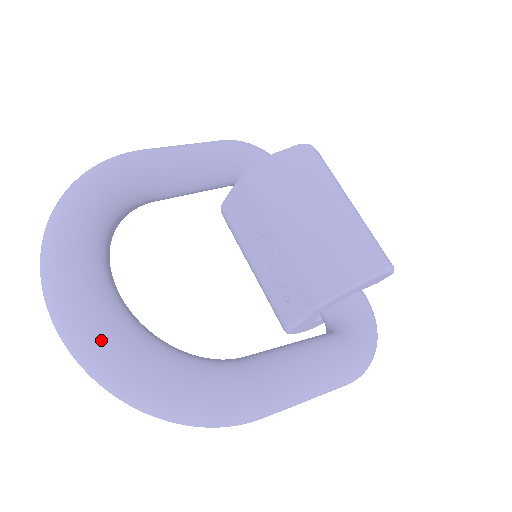
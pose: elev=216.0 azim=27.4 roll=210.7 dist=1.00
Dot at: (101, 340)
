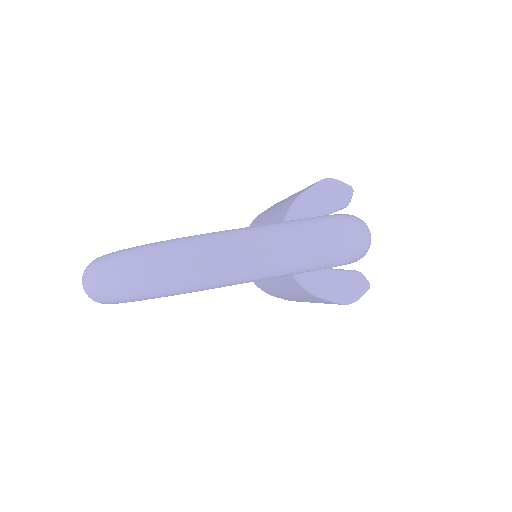
Dot at: (97, 259)
